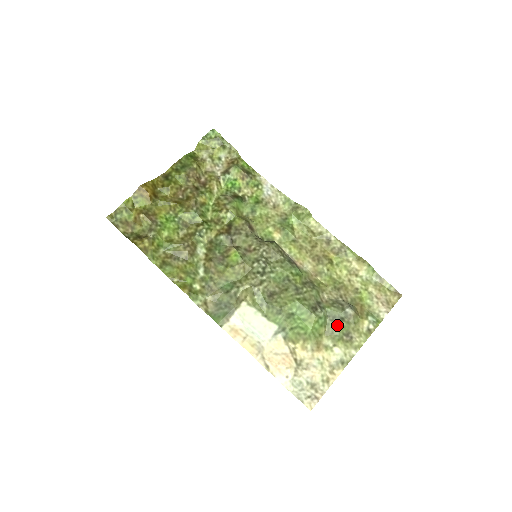
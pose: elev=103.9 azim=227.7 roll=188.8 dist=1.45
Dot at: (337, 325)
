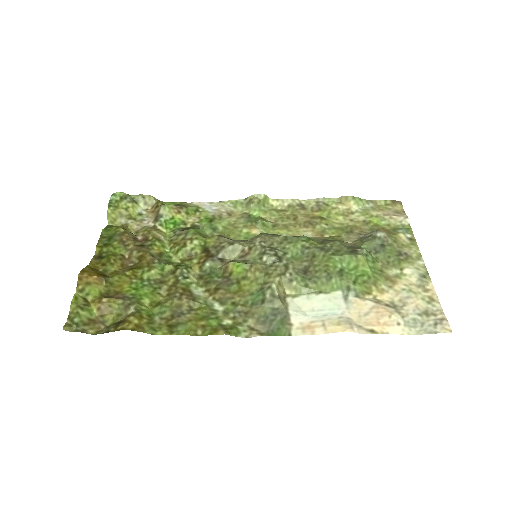
Dot at: (384, 253)
